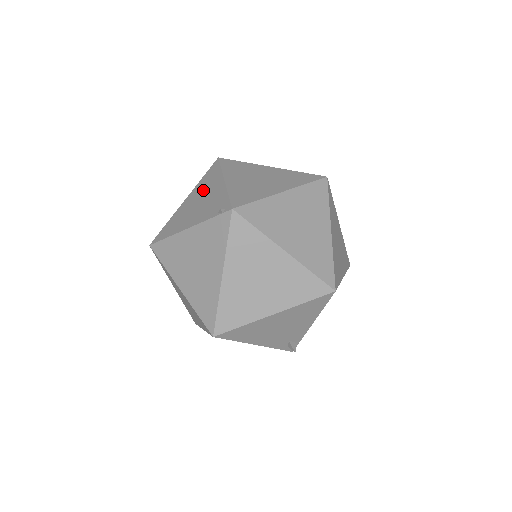
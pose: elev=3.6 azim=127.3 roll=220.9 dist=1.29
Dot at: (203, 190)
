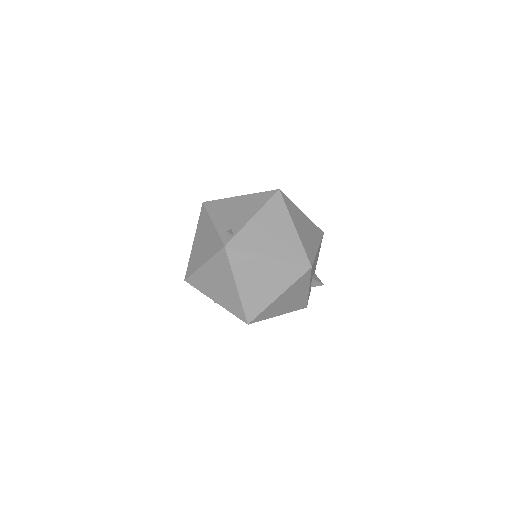
Dot at: occluded
